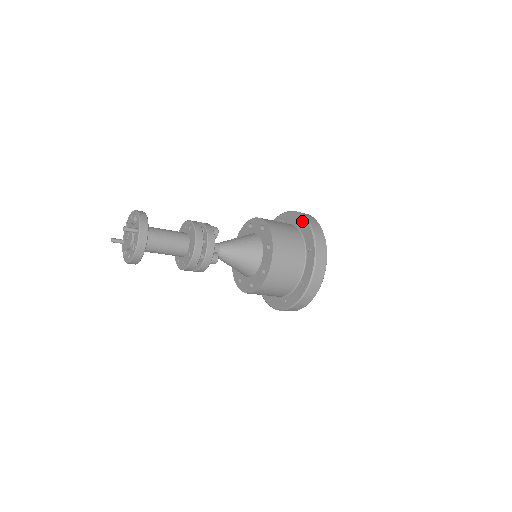
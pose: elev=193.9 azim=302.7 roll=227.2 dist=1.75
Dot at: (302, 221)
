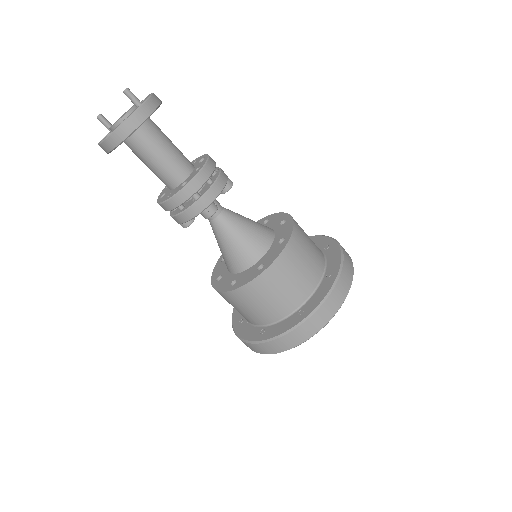
Dot at: (332, 244)
